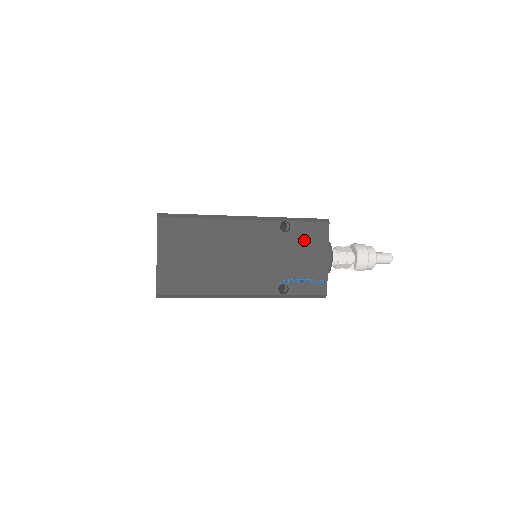
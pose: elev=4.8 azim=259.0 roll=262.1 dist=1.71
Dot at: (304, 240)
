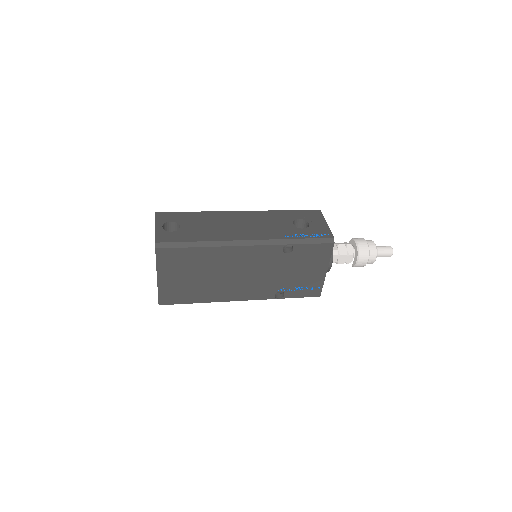
Dot at: (305, 258)
